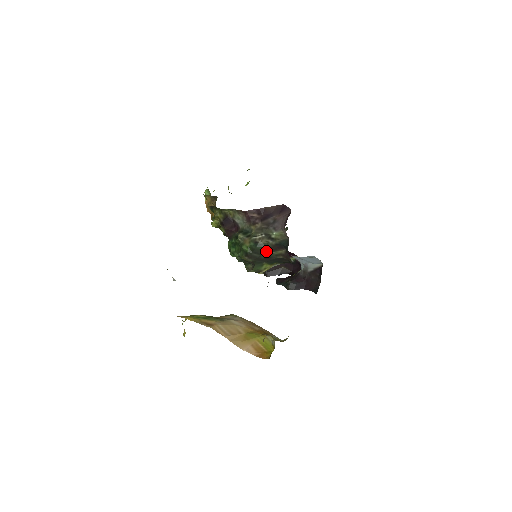
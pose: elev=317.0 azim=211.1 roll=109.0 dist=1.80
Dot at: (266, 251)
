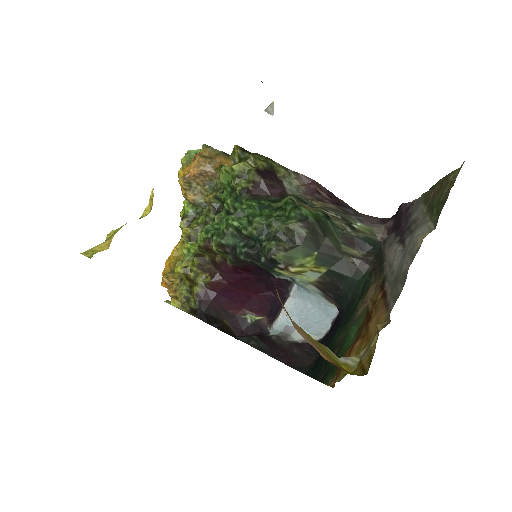
Dot at: (335, 236)
